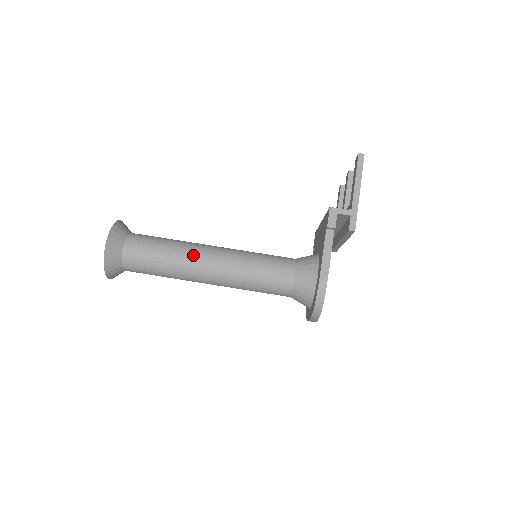
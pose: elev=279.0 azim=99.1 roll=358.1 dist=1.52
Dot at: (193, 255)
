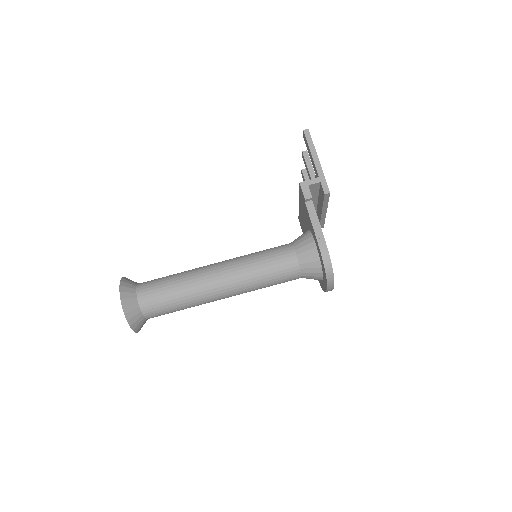
Dot at: (201, 277)
